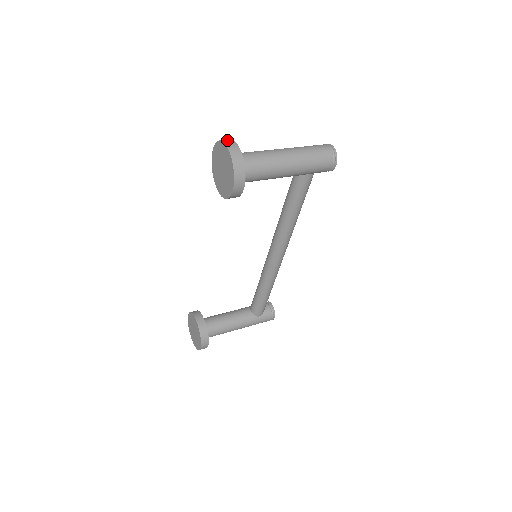
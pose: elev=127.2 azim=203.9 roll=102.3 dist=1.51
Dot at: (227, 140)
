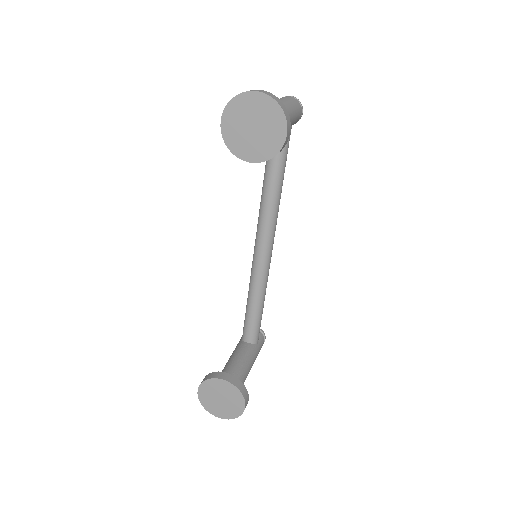
Dot at: occluded
